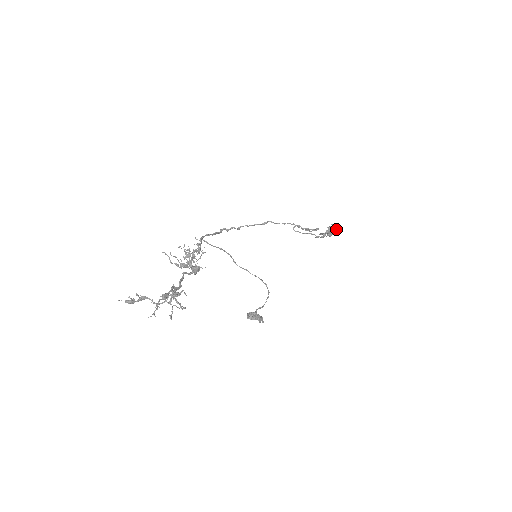
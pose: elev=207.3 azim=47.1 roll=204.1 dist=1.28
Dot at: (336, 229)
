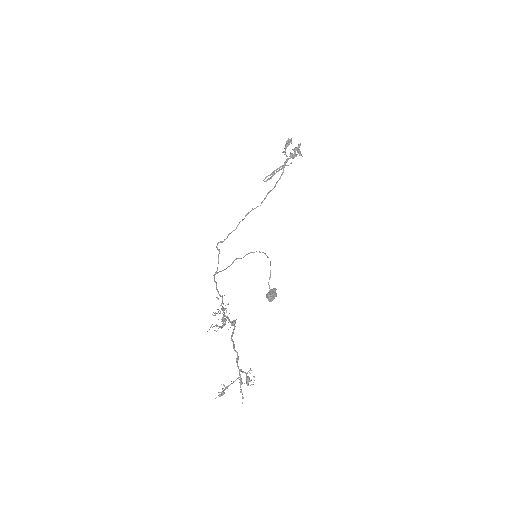
Dot at: occluded
